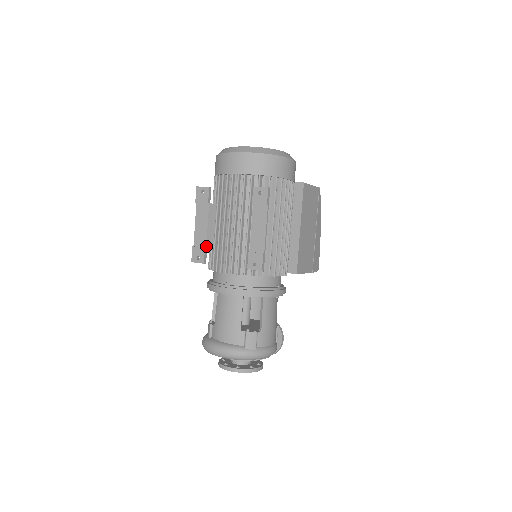
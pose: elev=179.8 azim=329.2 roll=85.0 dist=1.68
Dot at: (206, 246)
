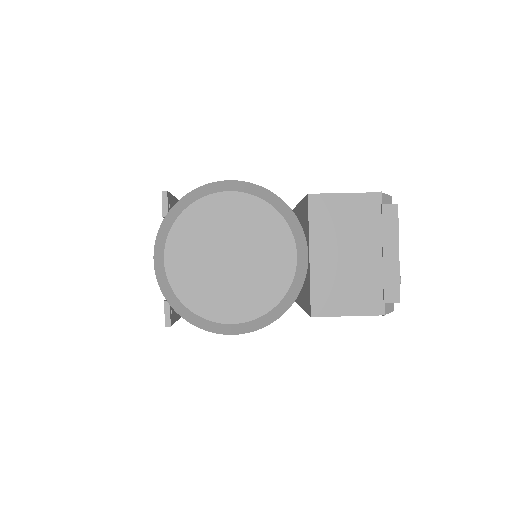
Dot at: occluded
